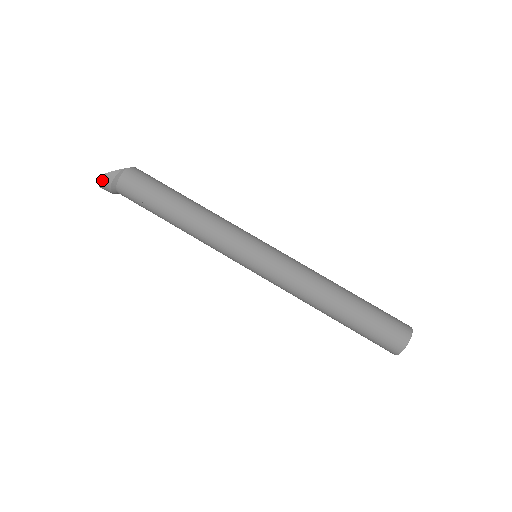
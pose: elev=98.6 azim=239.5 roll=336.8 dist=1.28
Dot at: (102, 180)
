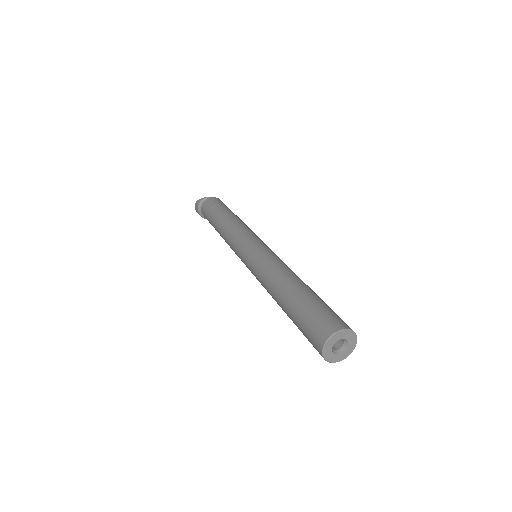
Dot at: (196, 206)
